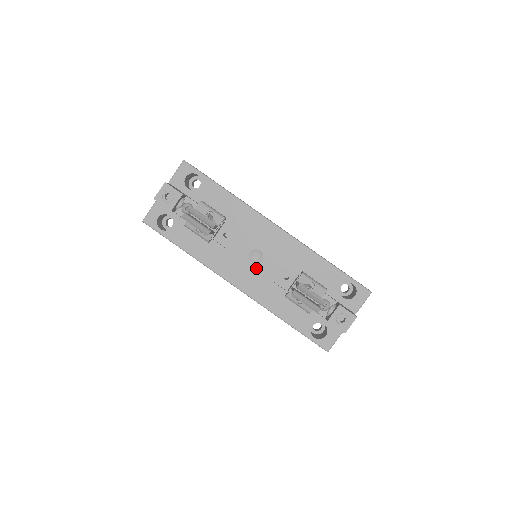
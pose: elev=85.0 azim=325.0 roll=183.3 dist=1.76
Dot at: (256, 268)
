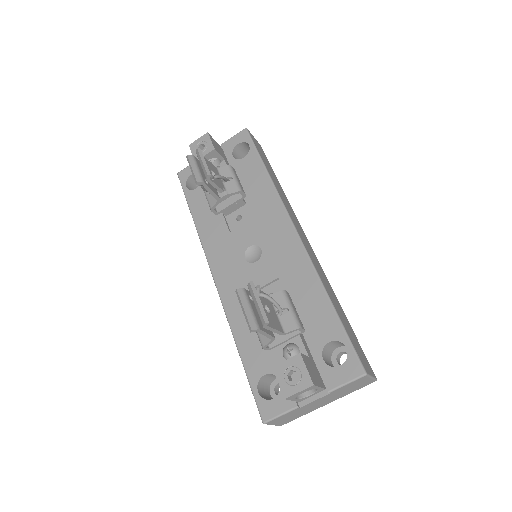
Dot at: (245, 267)
